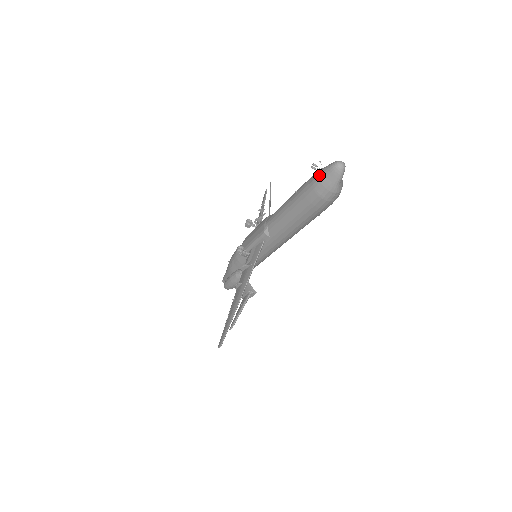
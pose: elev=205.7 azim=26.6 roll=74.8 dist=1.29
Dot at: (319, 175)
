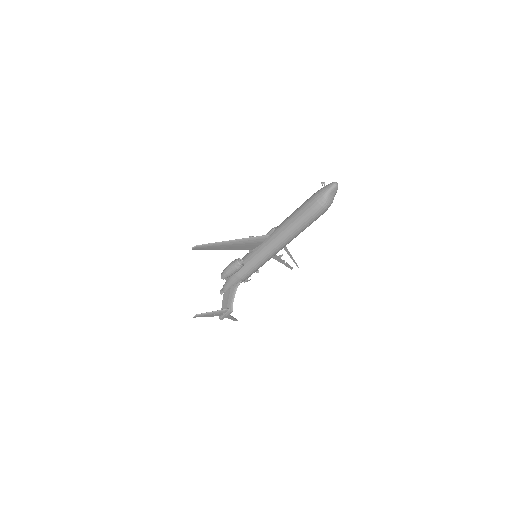
Dot at: (322, 188)
